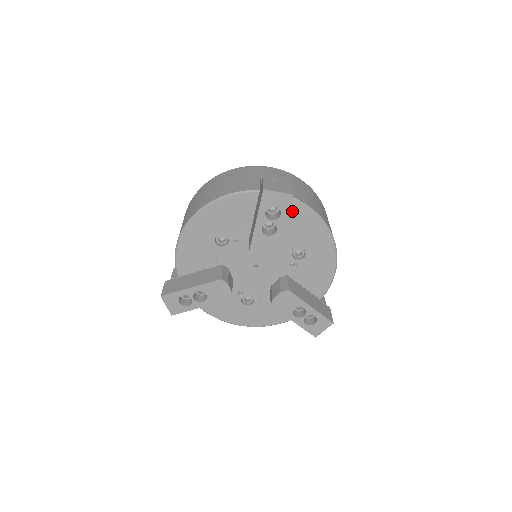
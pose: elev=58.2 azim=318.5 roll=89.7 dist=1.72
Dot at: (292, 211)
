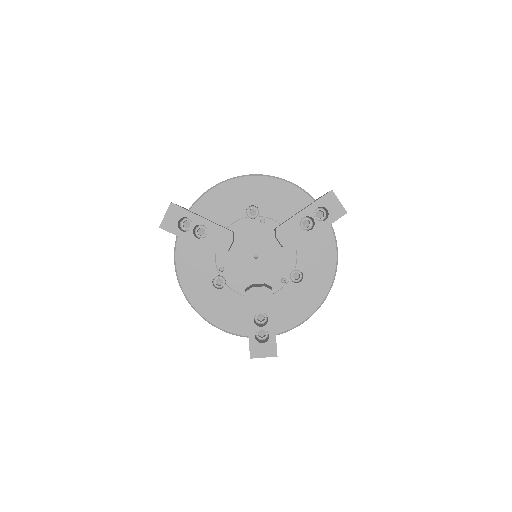
Dot at: (323, 236)
